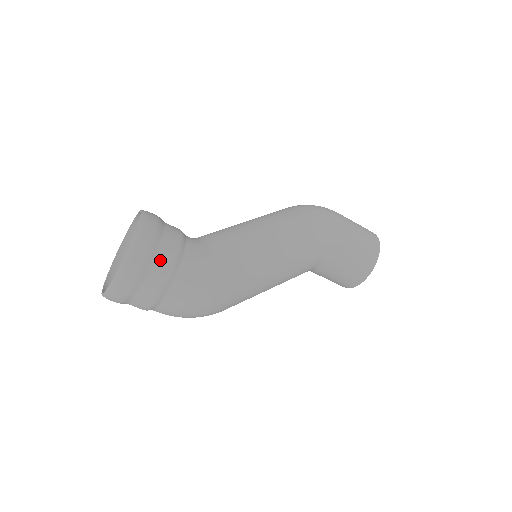
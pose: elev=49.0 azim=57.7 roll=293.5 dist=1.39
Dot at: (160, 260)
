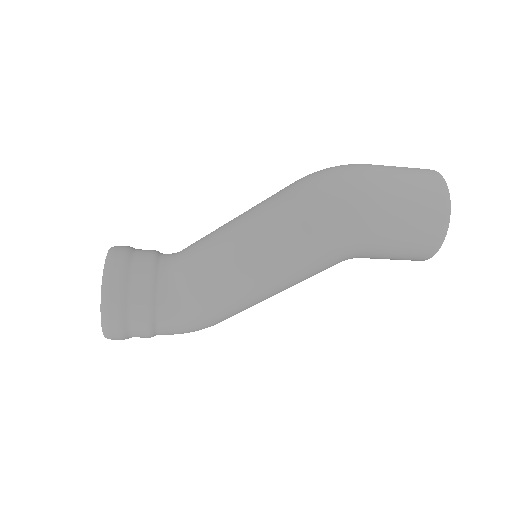
Dot at: (136, 335)
